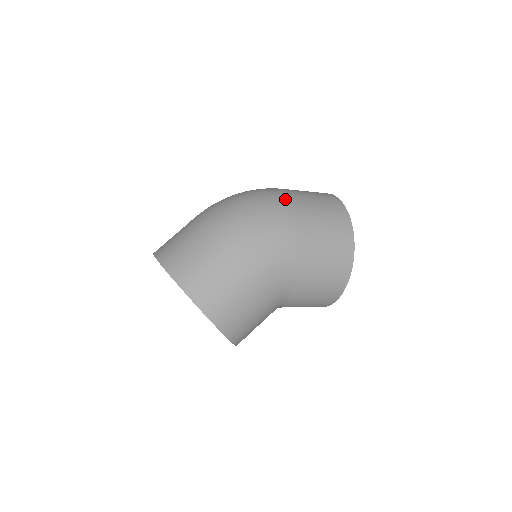
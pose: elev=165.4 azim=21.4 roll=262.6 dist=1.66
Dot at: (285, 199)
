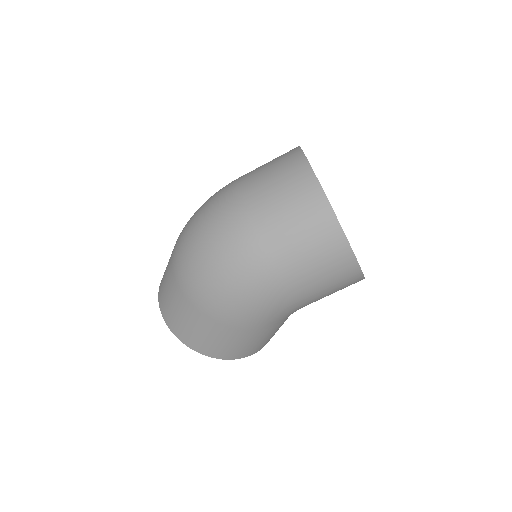
Dot at: (248, 245)
